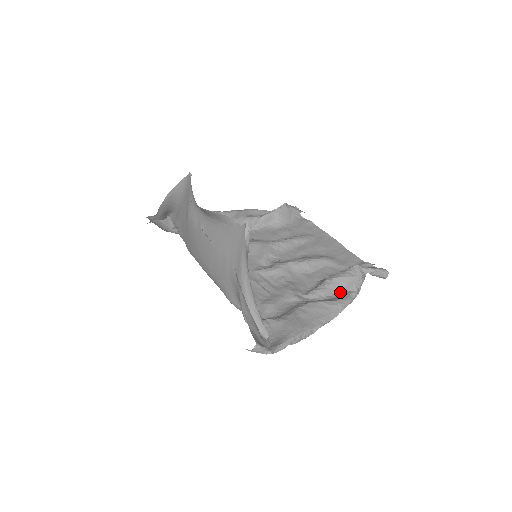
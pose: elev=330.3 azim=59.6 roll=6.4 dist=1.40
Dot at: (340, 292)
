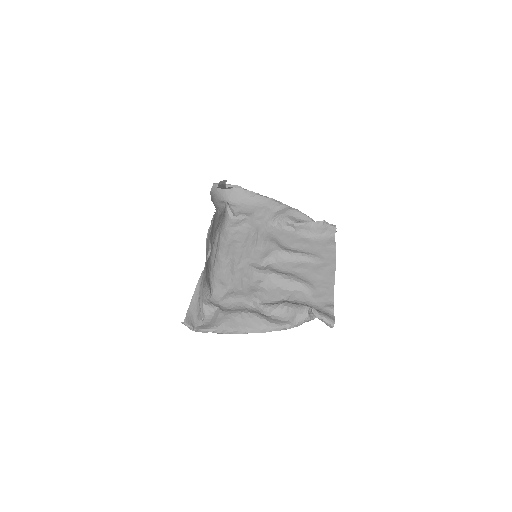
Dot at: (284, 318)
